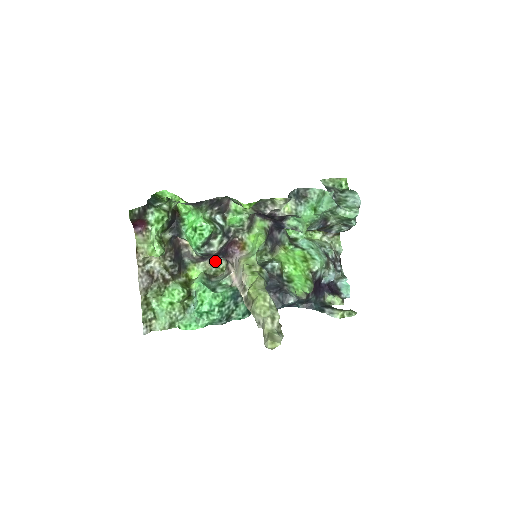
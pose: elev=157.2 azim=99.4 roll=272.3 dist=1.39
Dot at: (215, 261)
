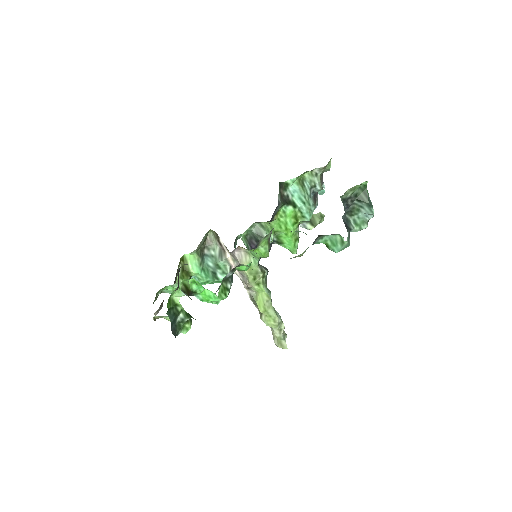
Dot at: (204, 237)
